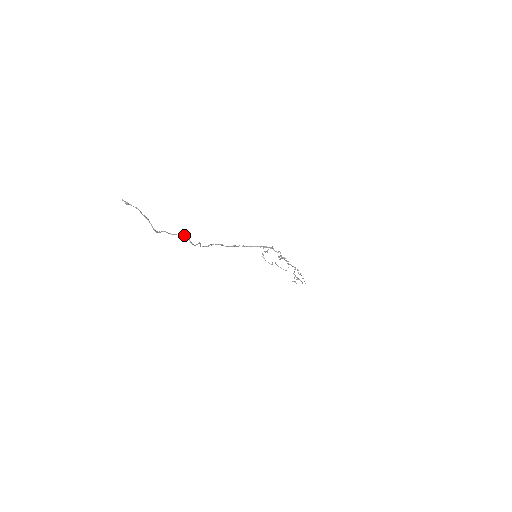
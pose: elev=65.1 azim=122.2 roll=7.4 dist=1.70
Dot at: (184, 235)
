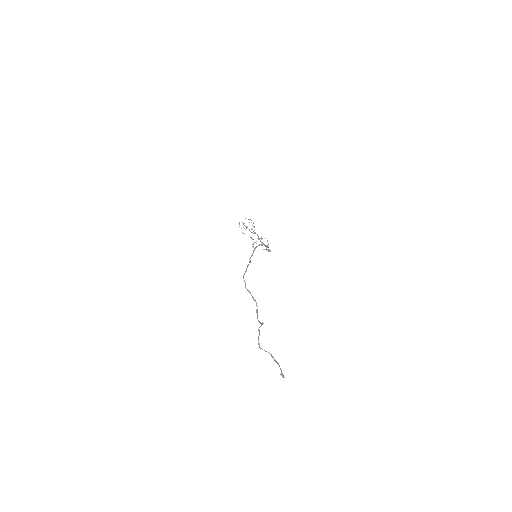
Dot at: (263, 323)
